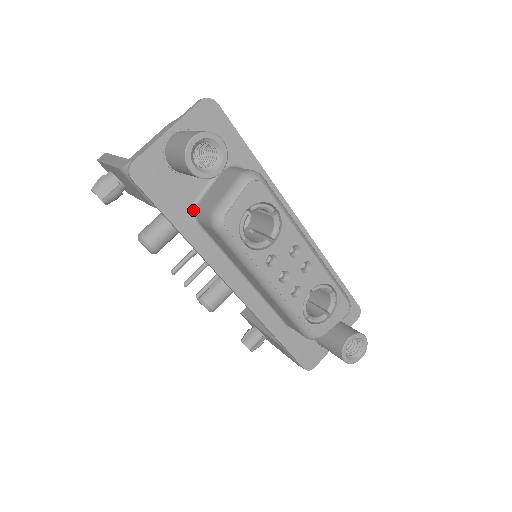
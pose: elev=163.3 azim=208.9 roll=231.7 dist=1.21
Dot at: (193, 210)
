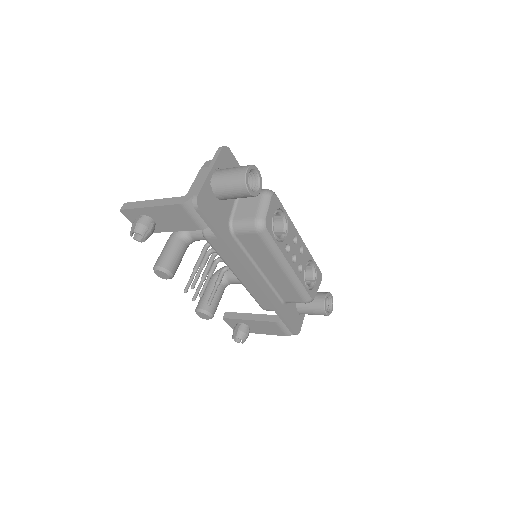
Dot at: (229, 226)
